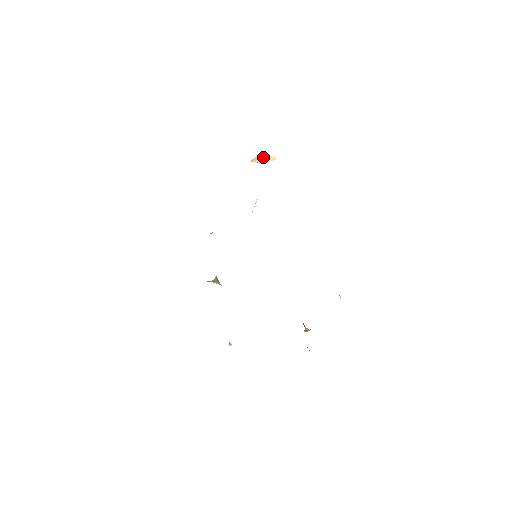
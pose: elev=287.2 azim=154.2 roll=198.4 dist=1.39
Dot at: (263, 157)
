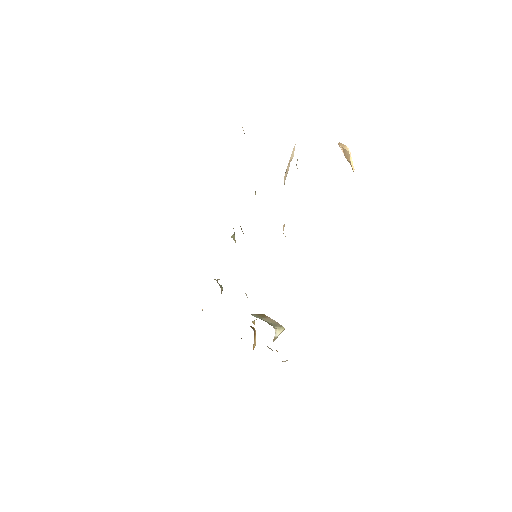
Dot at: (348, 154)
